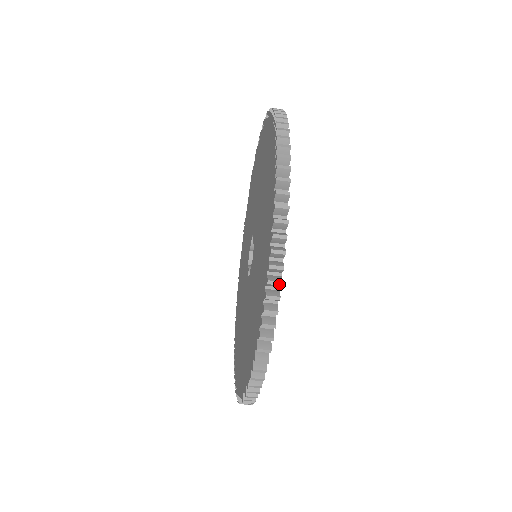
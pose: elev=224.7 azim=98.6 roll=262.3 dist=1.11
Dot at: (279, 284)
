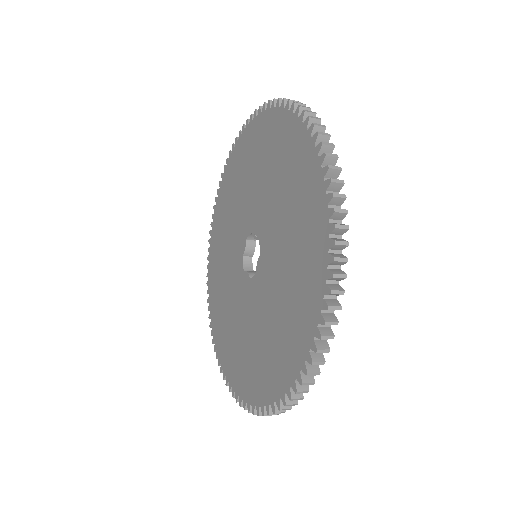
Dot at: (346, 228)
